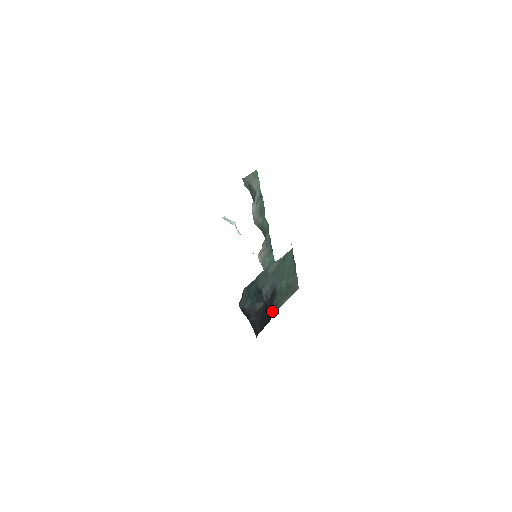
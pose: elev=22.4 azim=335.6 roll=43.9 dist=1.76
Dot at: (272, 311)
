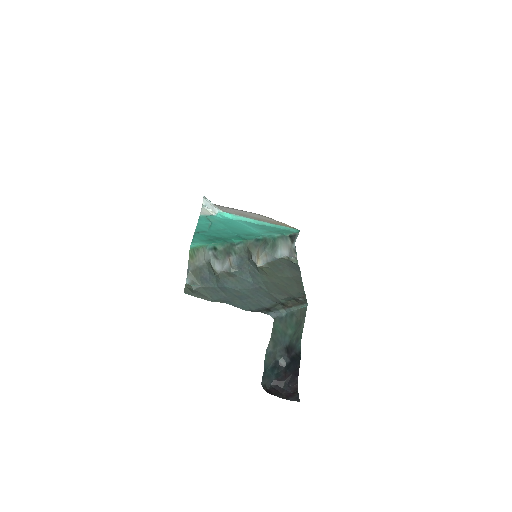
Dot at: (297, 345)
